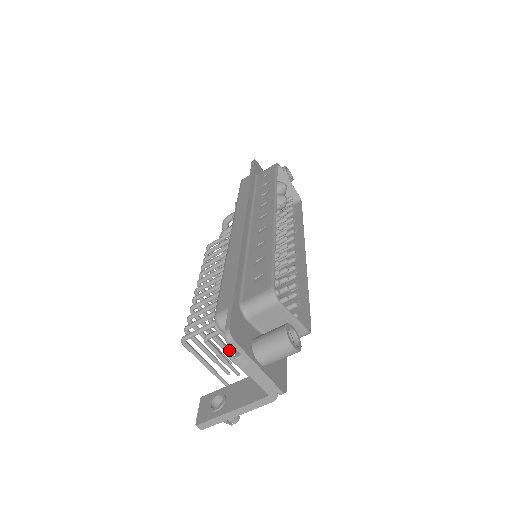
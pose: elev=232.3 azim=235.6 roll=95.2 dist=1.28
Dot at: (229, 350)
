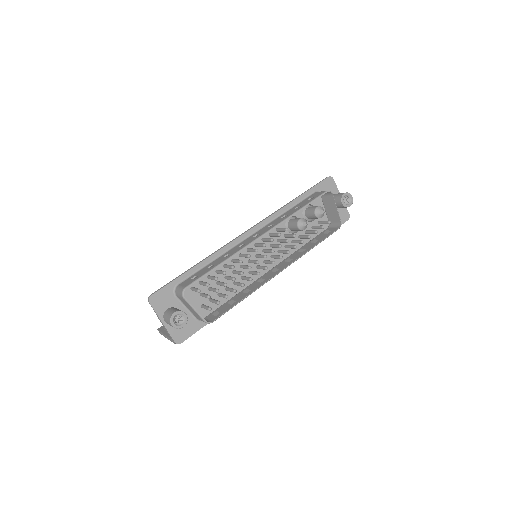
Dot at: occluded
